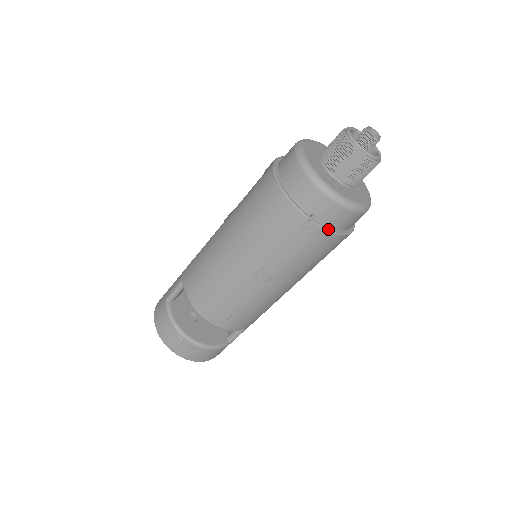
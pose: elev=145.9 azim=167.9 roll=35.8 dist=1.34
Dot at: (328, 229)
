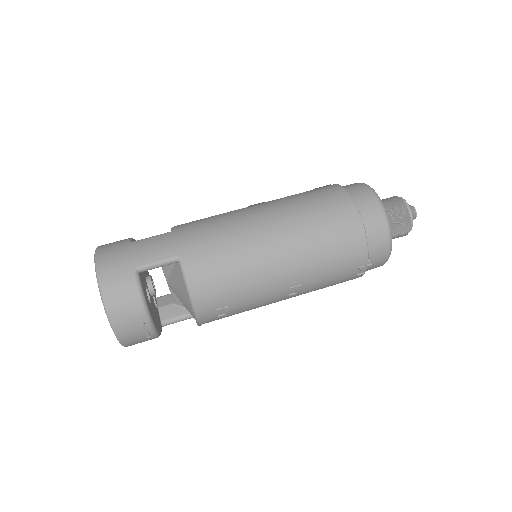
Dot at: occluded
